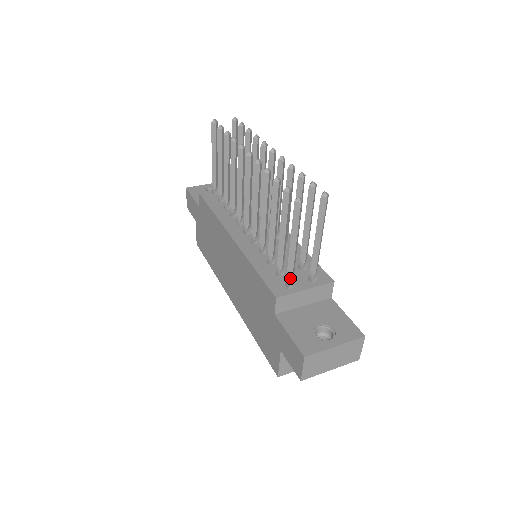
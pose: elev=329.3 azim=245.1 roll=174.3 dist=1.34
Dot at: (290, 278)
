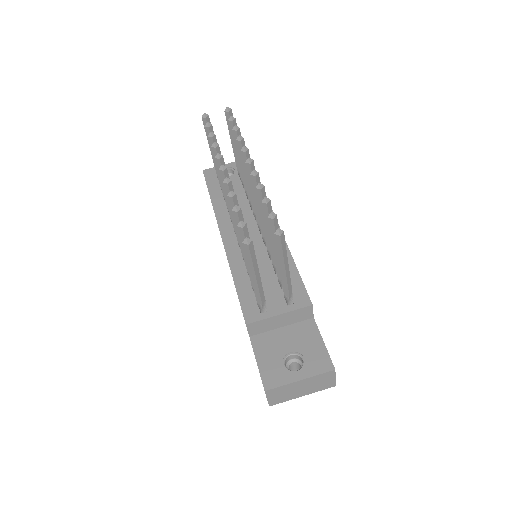
Dot at: (260, 305)
